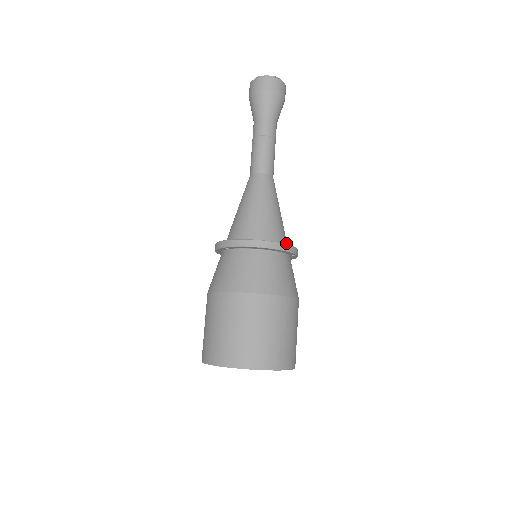
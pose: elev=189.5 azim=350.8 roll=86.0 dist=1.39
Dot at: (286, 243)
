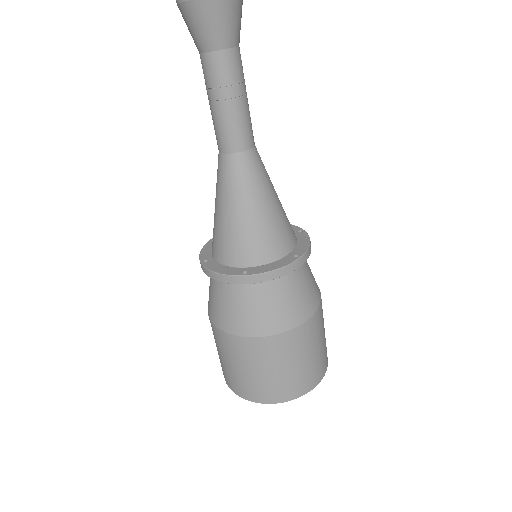
Dot at: (286, 248)
